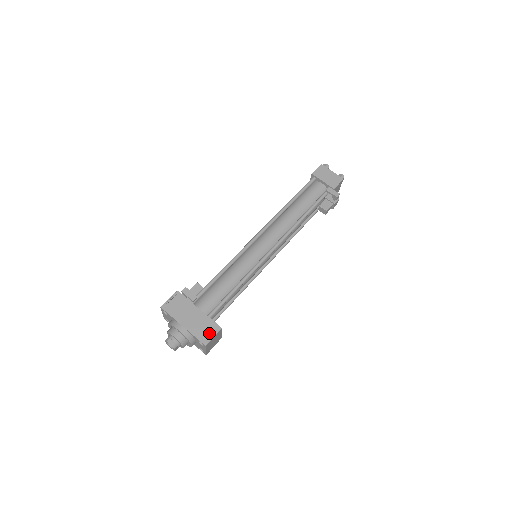
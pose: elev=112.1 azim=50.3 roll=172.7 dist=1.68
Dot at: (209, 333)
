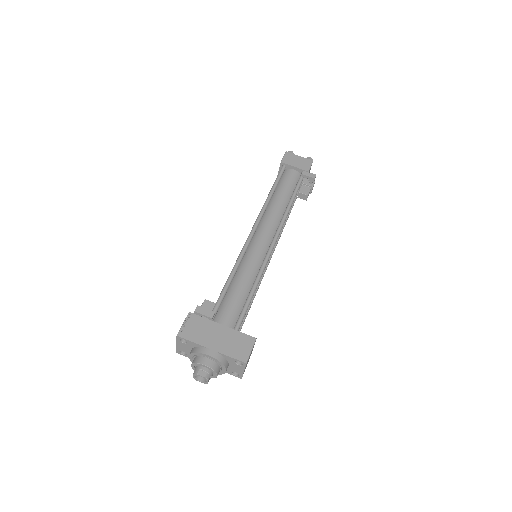
Dot at: (245, 348)
